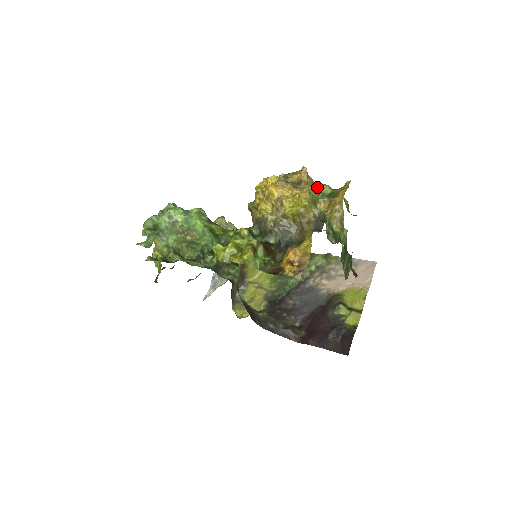
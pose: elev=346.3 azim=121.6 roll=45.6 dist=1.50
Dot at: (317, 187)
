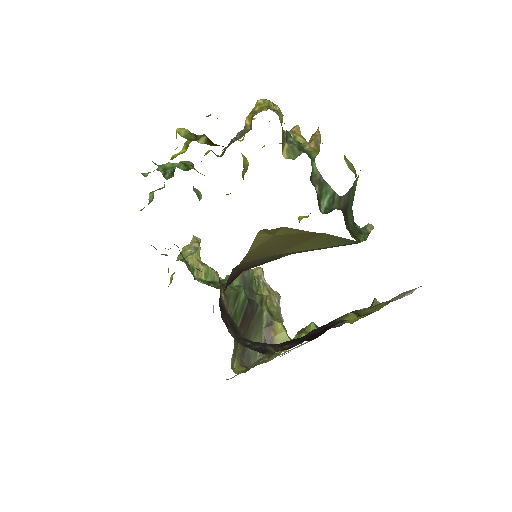
Dot at: occluded
